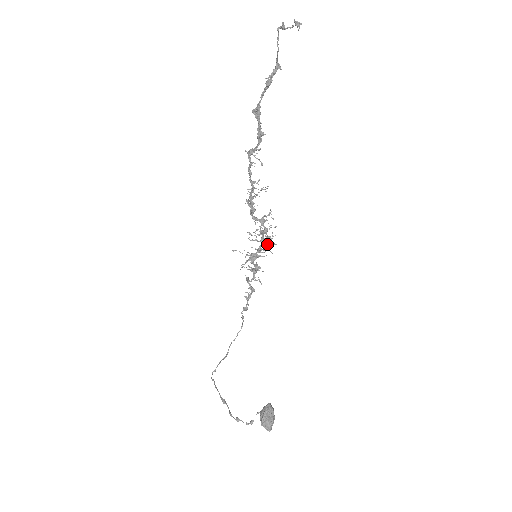
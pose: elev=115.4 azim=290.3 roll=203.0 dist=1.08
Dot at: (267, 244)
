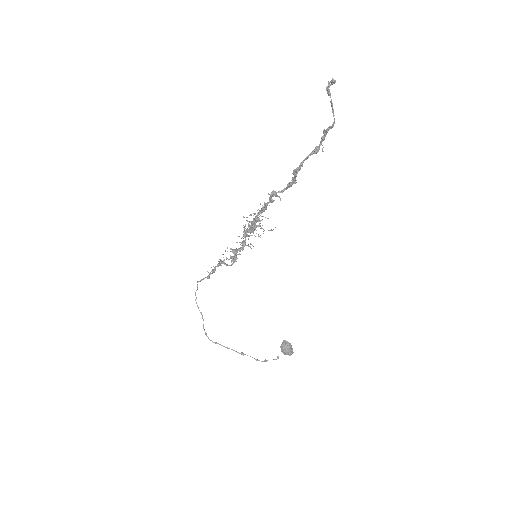
Dot at: (249, 236)
